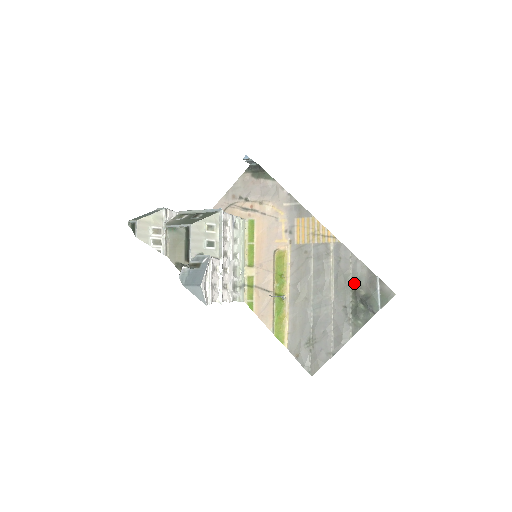
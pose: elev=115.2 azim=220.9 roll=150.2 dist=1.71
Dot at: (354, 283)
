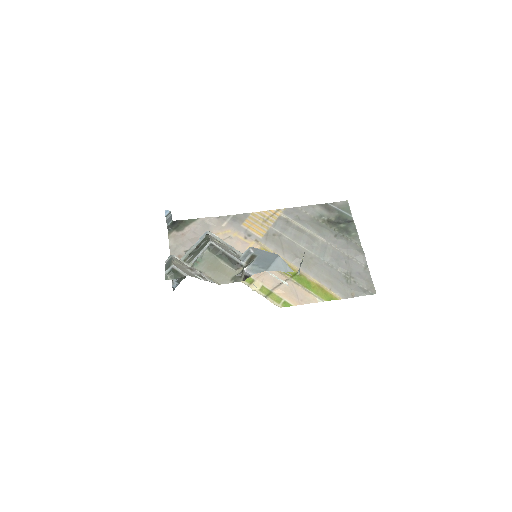
Dot at: (322, 219)
